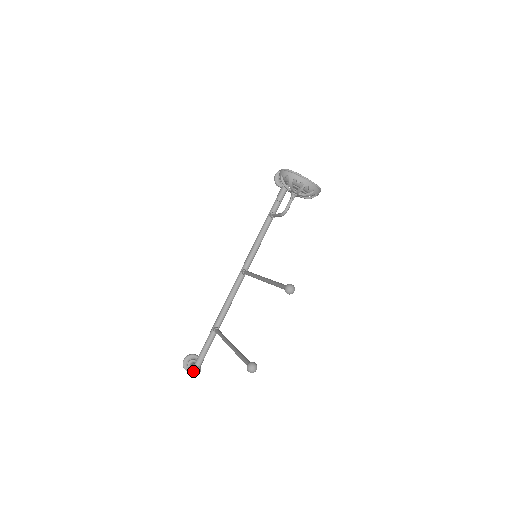
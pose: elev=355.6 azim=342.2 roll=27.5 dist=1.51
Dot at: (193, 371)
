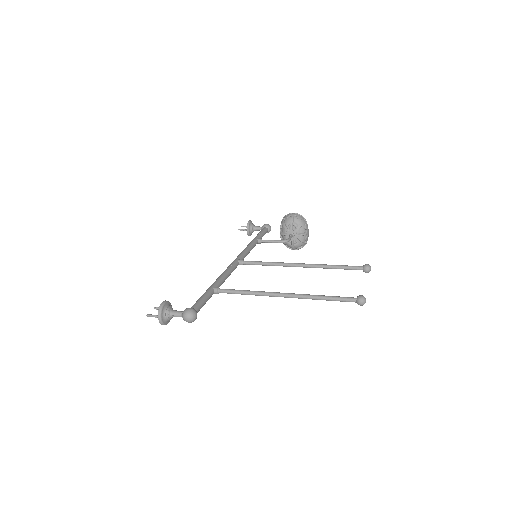
Dot at: (195, 313)
